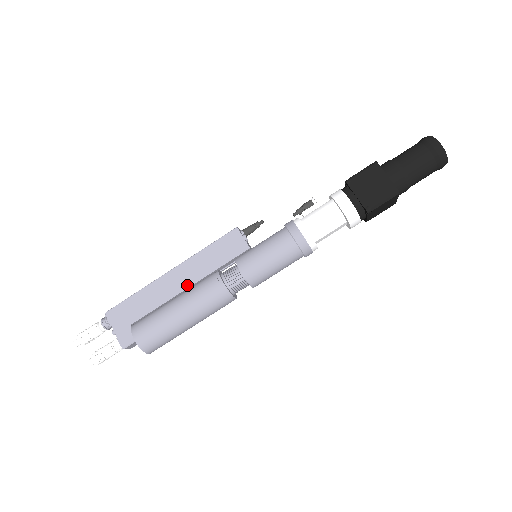
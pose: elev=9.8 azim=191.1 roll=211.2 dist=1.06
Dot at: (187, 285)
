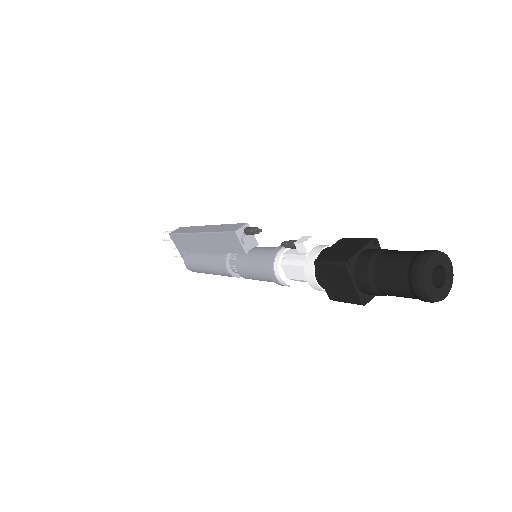
Dot at: (210, 250)
